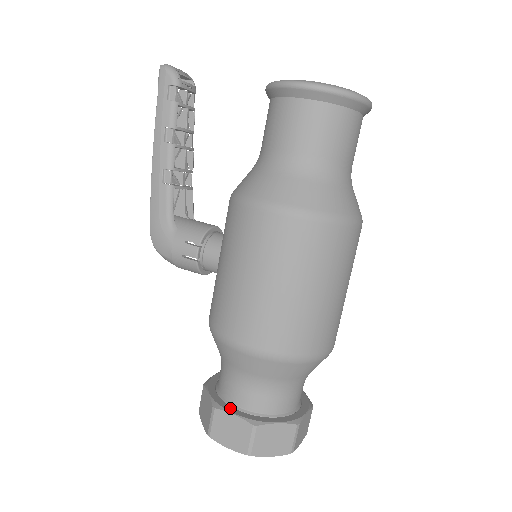
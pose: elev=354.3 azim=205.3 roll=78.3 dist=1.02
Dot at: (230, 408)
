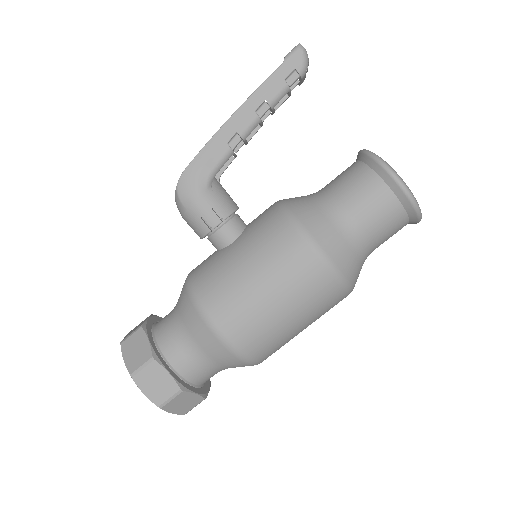
Dot at: (166, 365)
